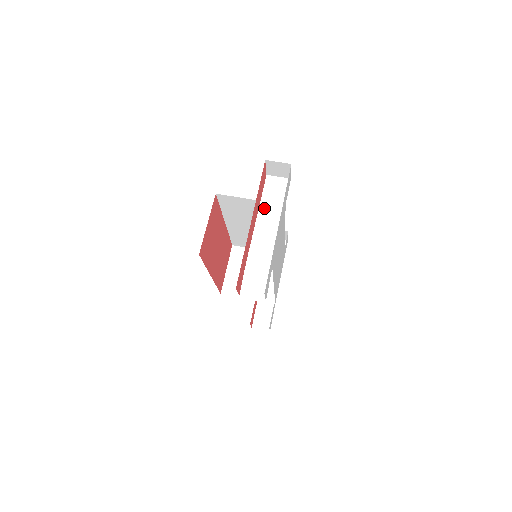
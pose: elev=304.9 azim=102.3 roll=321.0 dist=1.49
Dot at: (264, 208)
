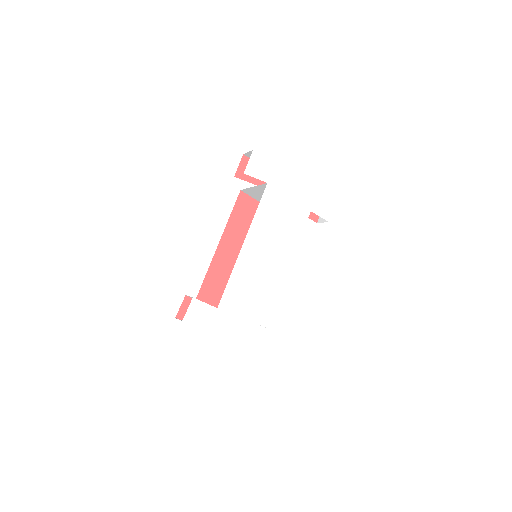
Dot at: occluded
